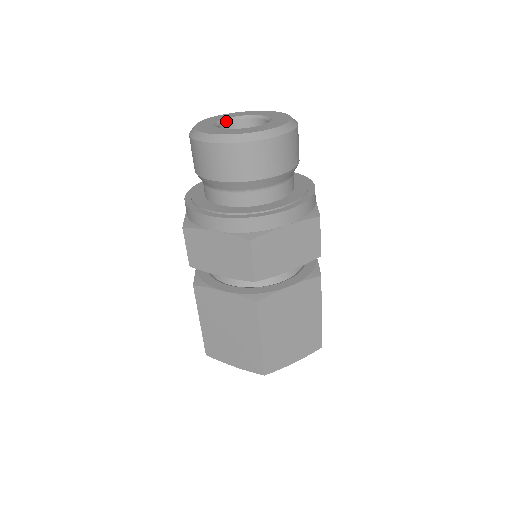
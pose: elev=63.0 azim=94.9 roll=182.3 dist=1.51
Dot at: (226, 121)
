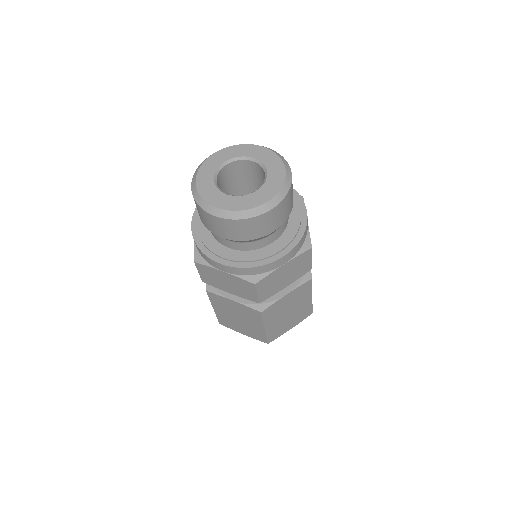
Dot at: (223, 166)
